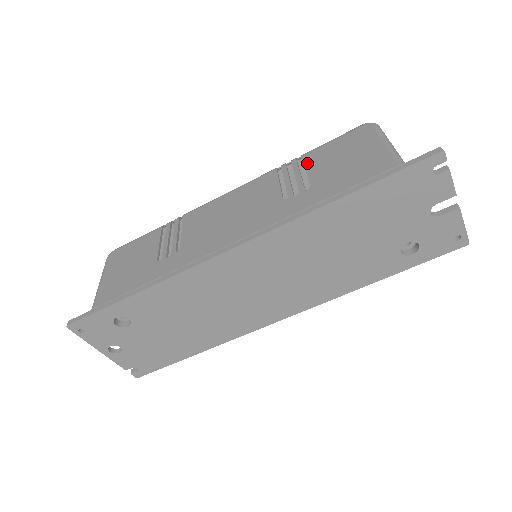
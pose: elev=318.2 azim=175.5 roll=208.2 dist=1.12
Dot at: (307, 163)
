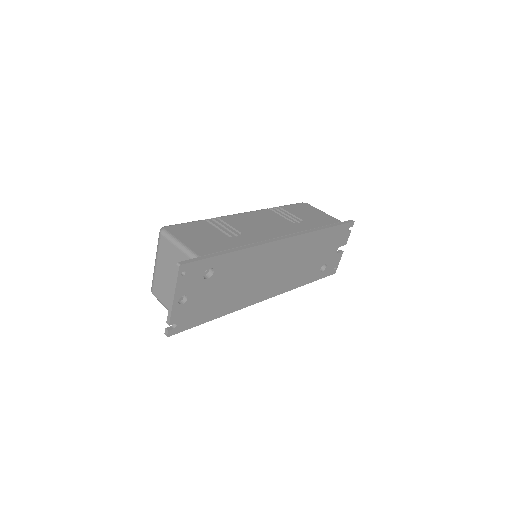
Dot at: (288, 210)
